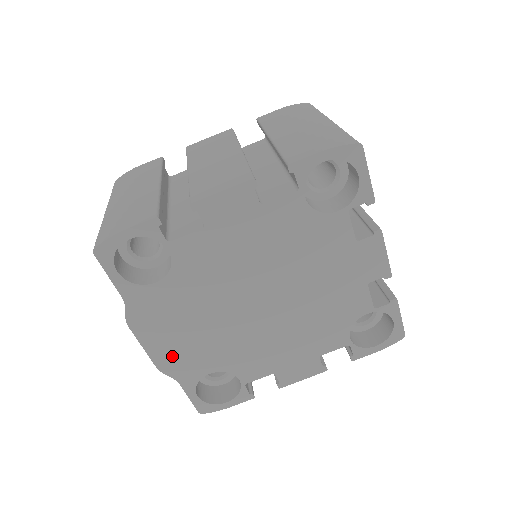
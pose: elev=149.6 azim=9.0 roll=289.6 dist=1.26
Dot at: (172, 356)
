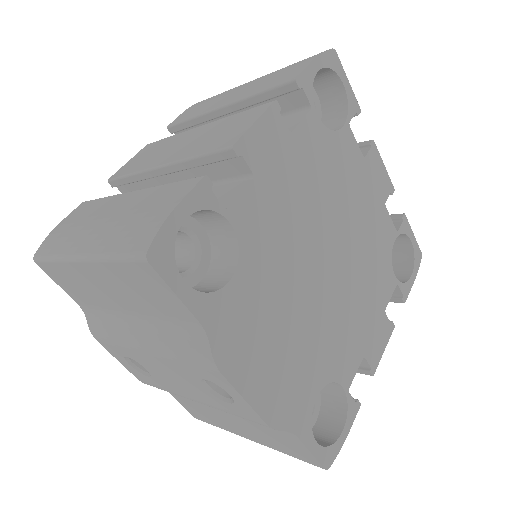
Dot at: (277, 393)
